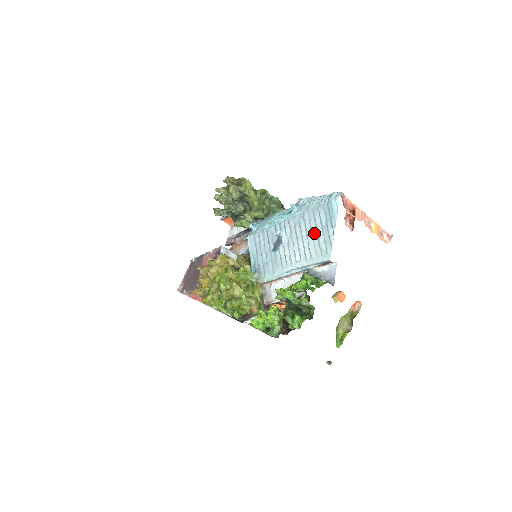
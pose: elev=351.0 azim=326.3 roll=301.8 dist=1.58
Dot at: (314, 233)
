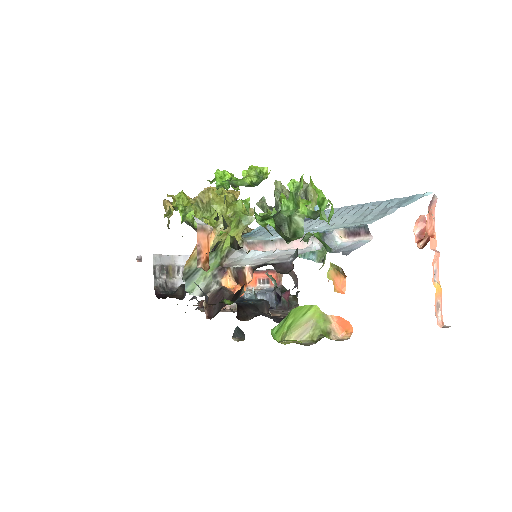
Dot at: (367, 212)
